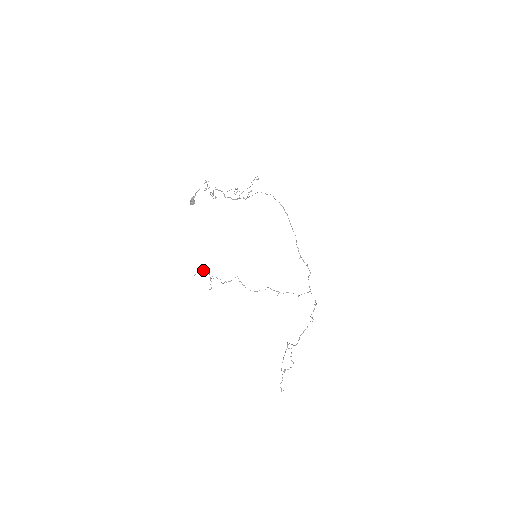
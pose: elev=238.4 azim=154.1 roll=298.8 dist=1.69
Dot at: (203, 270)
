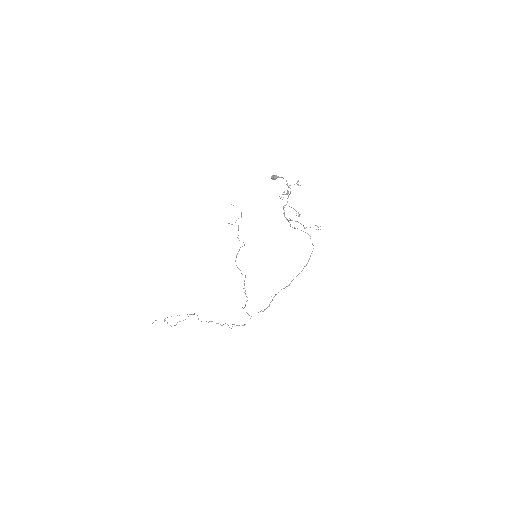
Dot at: occluded
